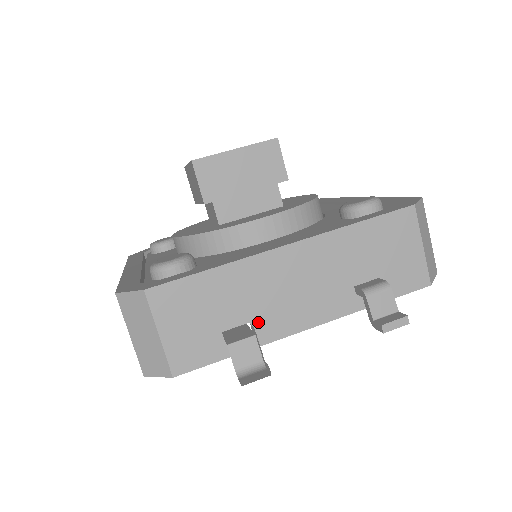
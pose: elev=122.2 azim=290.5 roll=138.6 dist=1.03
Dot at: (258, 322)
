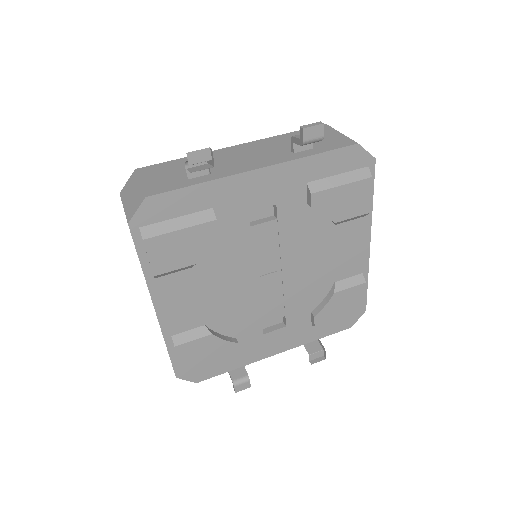
Dot at: (216, 171)
